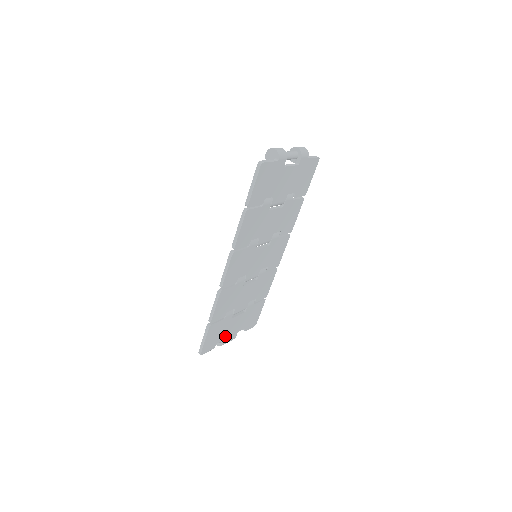
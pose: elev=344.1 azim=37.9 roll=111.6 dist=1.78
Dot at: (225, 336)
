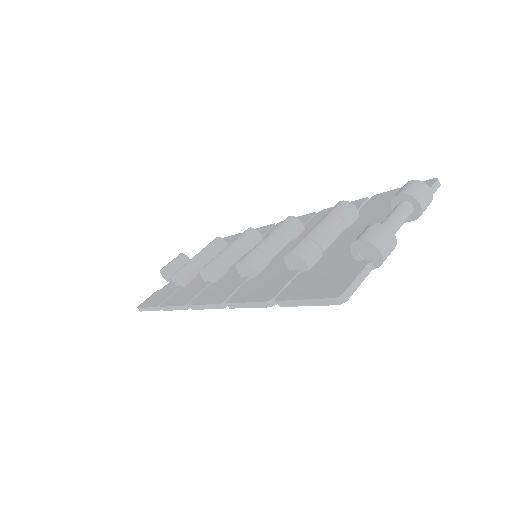
Dot at: occluded
